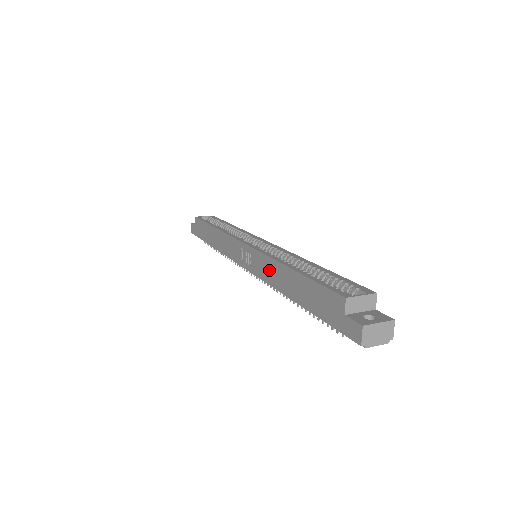
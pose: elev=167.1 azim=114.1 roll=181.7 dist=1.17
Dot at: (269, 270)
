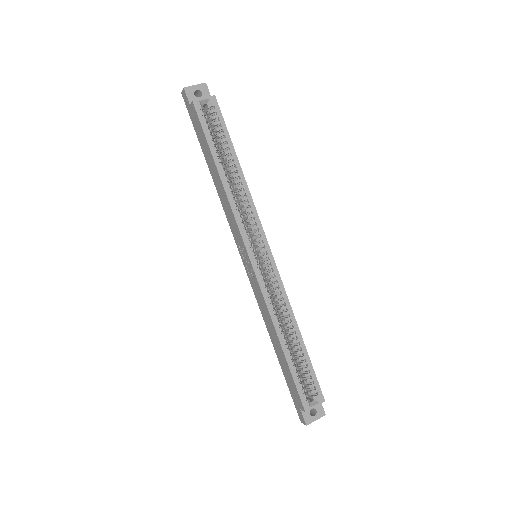
Dot at: (264, 311)
